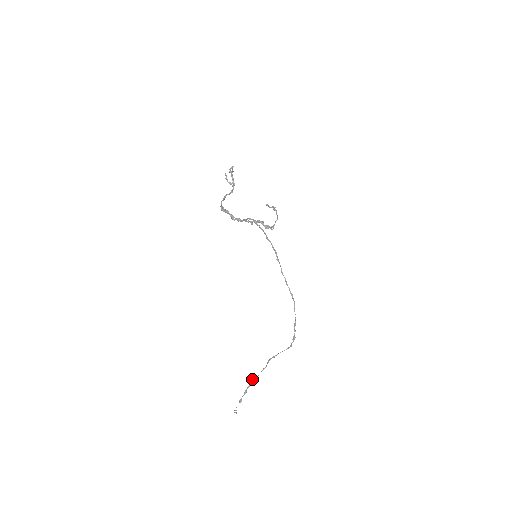
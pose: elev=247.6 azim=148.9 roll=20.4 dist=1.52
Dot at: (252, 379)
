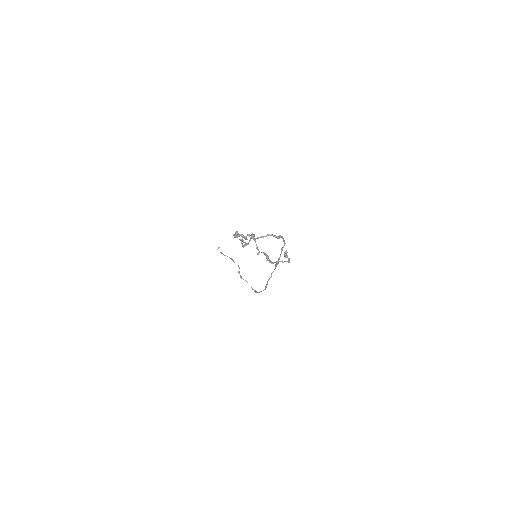
Dot at: (231, 258)
